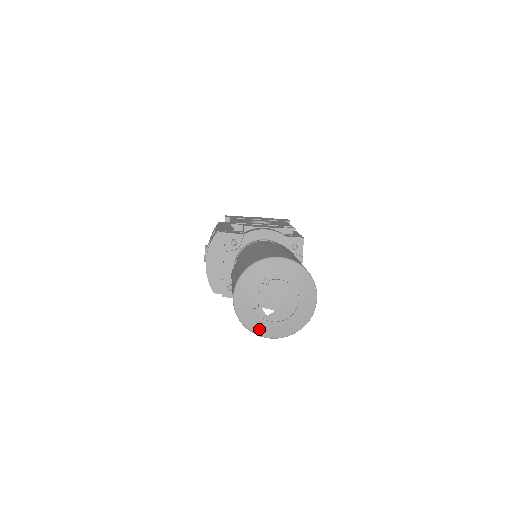
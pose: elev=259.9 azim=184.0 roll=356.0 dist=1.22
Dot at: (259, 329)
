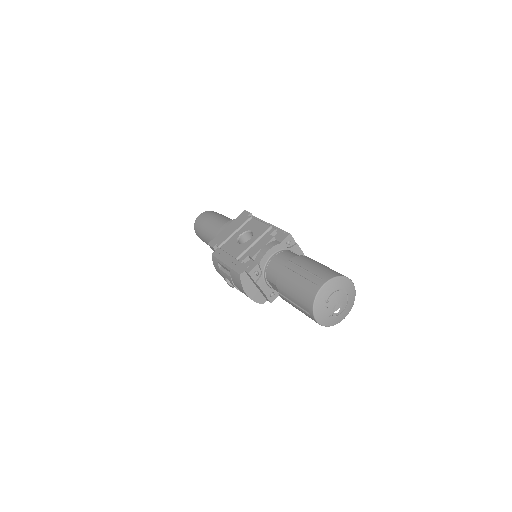
Dot at: (337, 321)
